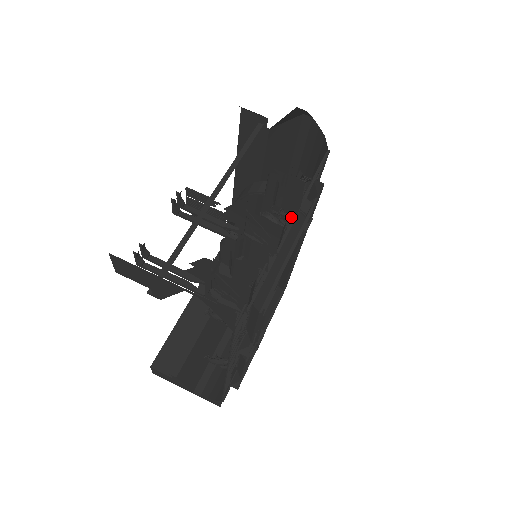
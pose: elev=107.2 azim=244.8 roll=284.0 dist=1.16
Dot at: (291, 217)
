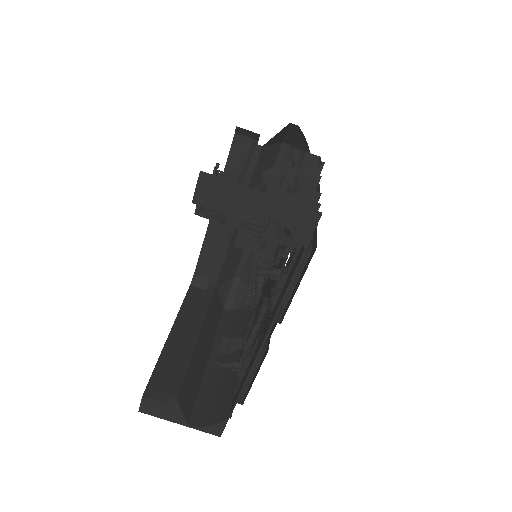
Dot at: occluded
